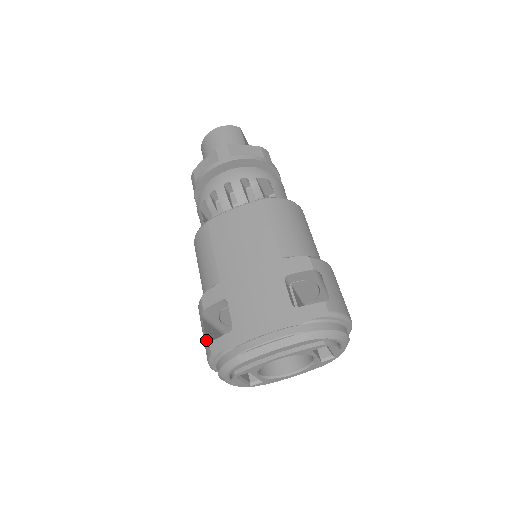
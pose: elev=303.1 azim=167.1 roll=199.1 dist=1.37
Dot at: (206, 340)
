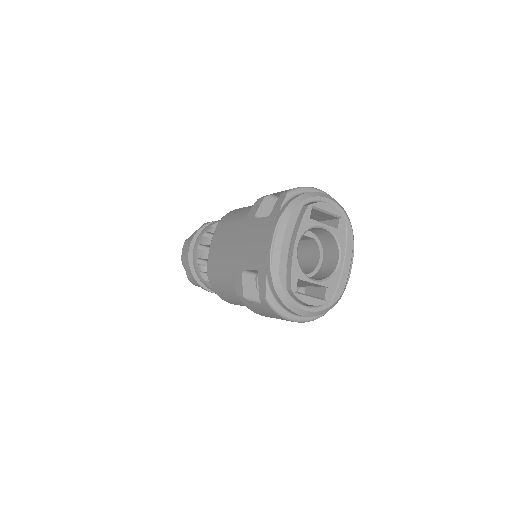
Dot at: (260, 304)
